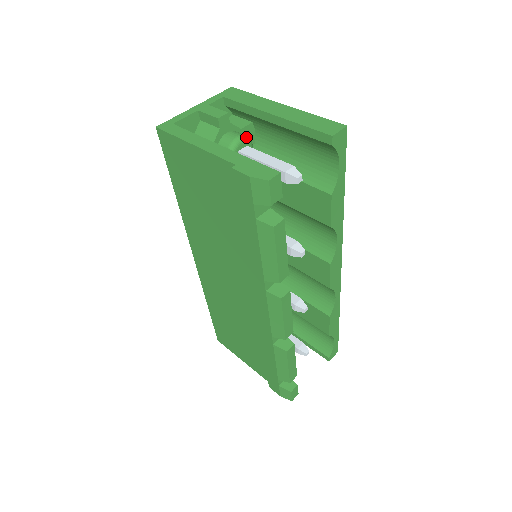
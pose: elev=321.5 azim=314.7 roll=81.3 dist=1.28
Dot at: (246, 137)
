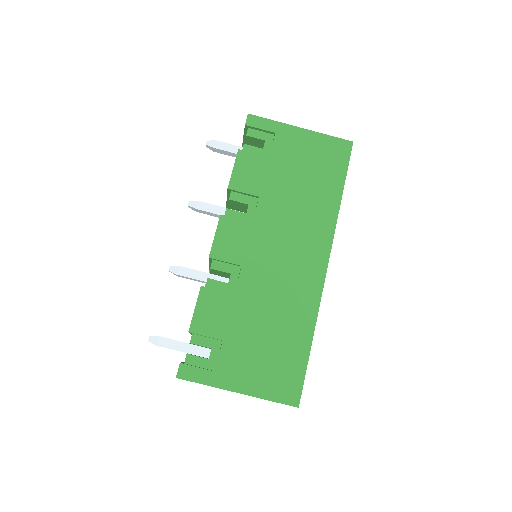
Dot at: occluded
